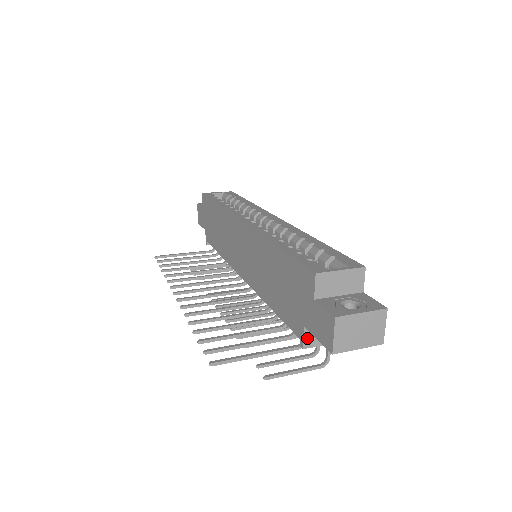
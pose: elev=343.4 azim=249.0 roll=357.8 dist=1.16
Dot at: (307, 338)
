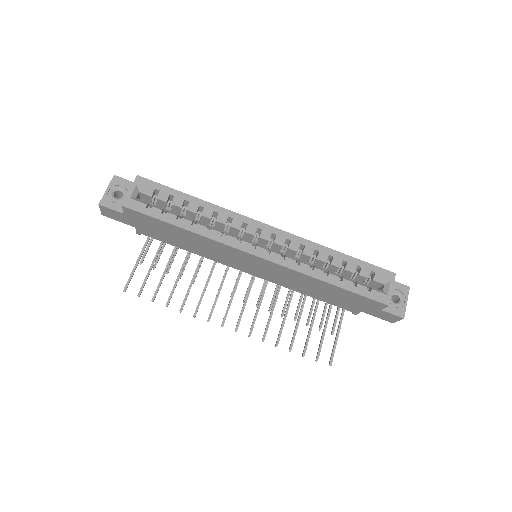
Dot at: occluded
